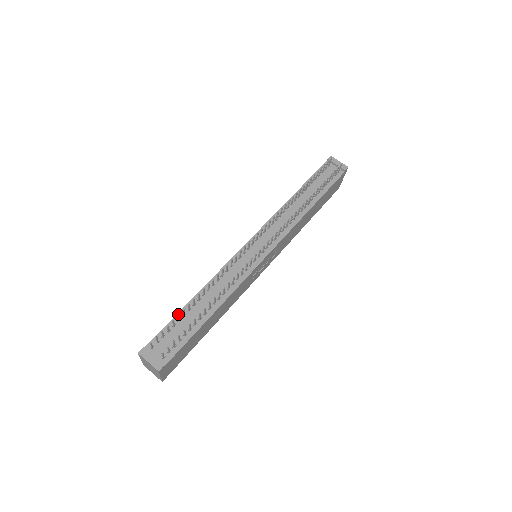
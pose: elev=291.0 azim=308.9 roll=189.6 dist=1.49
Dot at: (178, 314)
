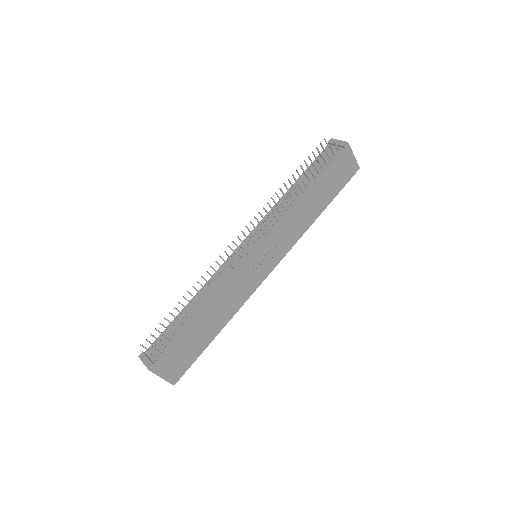
Dot at: (164, 317)
